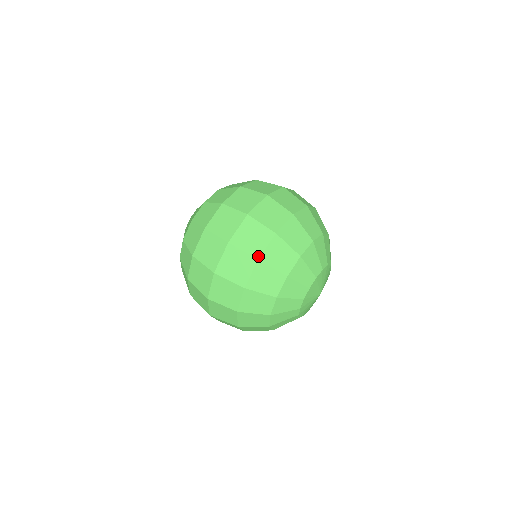
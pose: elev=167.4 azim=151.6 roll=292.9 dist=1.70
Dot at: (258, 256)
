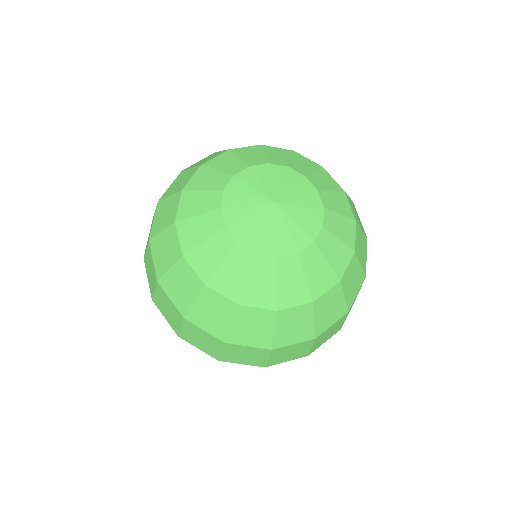
Dot at: (160, 199)
